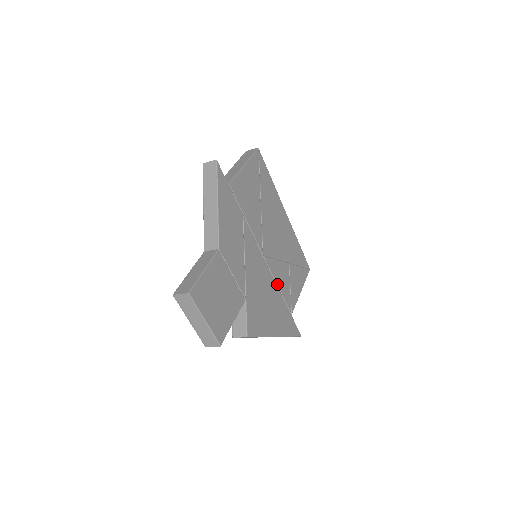
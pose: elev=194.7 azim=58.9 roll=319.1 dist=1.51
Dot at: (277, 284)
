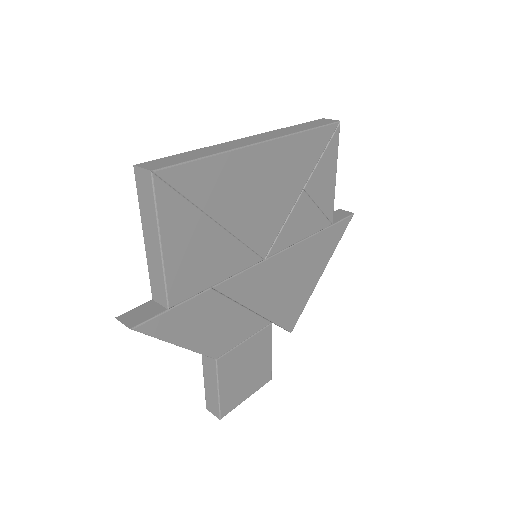
Dot at: (299, 241)
